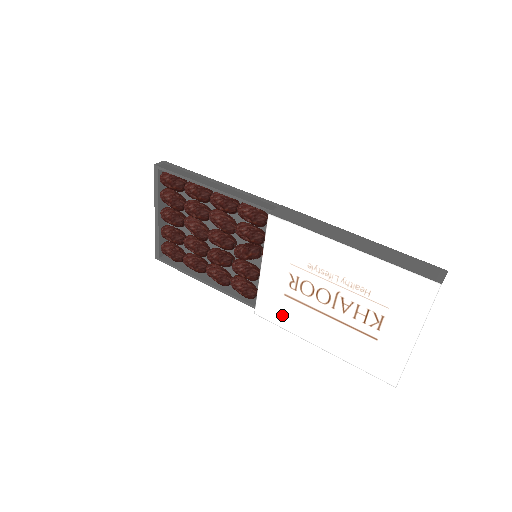
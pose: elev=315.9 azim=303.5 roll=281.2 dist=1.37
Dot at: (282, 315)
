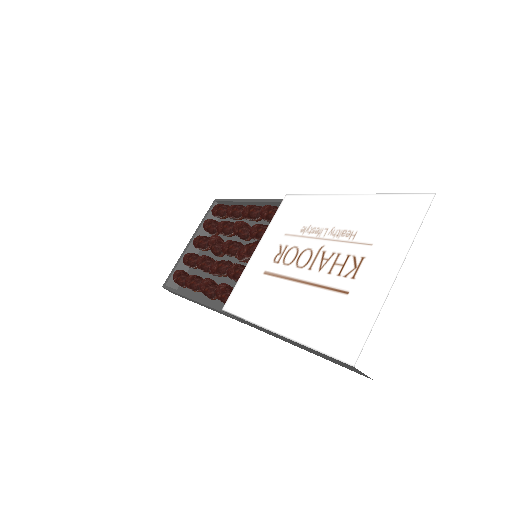
Dot at: (250, 300)
